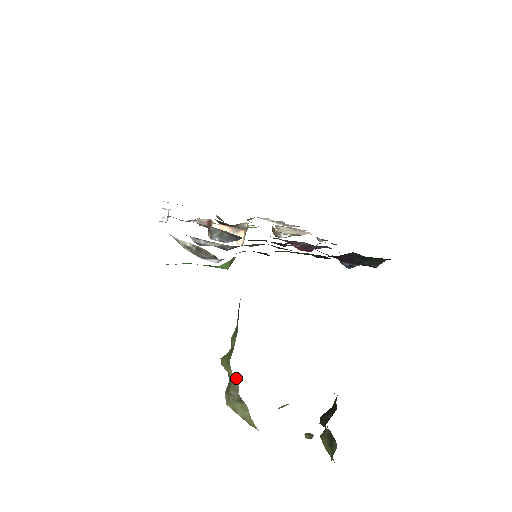
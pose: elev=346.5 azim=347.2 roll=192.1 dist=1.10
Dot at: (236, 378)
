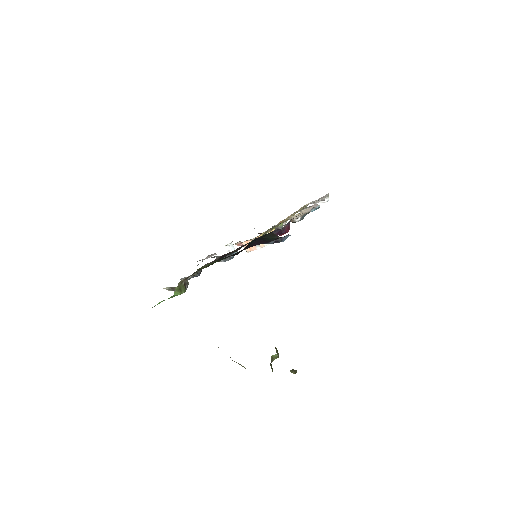
Dot at: occluded
